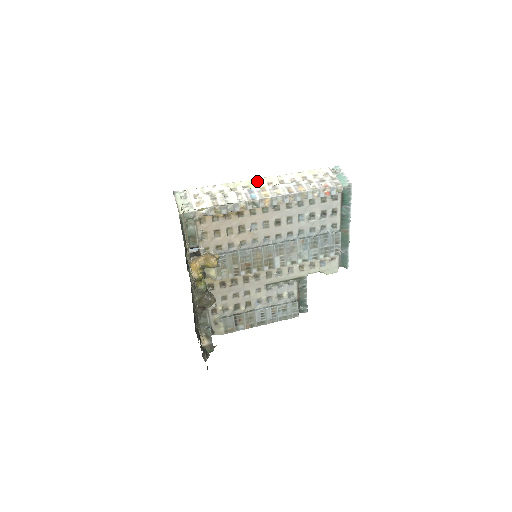
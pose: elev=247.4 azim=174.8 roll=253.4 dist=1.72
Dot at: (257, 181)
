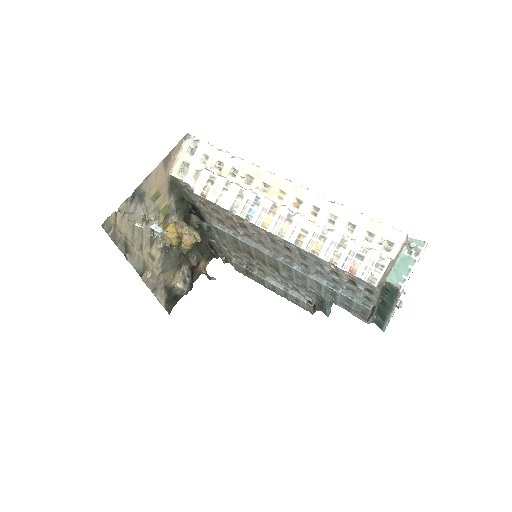
Dot at: (286, 186)
